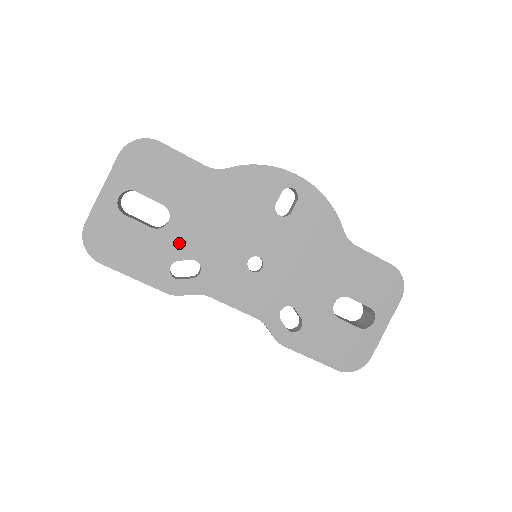
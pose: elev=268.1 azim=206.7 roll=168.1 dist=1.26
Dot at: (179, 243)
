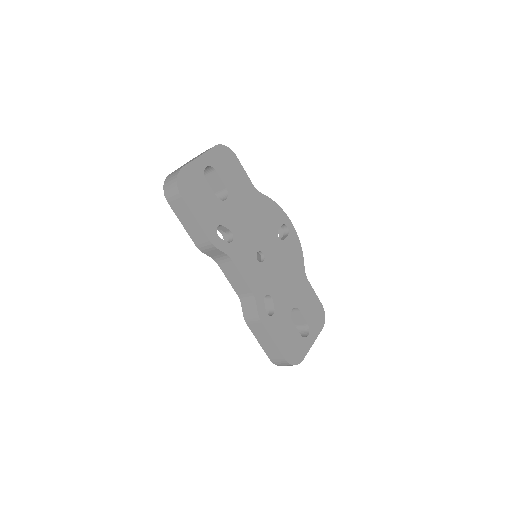
Dot at: (227, 216)
